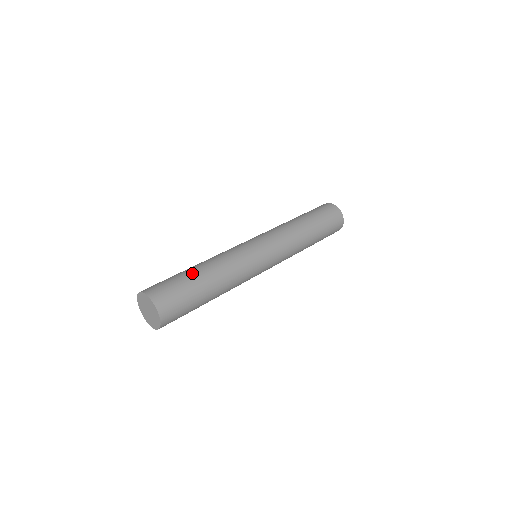
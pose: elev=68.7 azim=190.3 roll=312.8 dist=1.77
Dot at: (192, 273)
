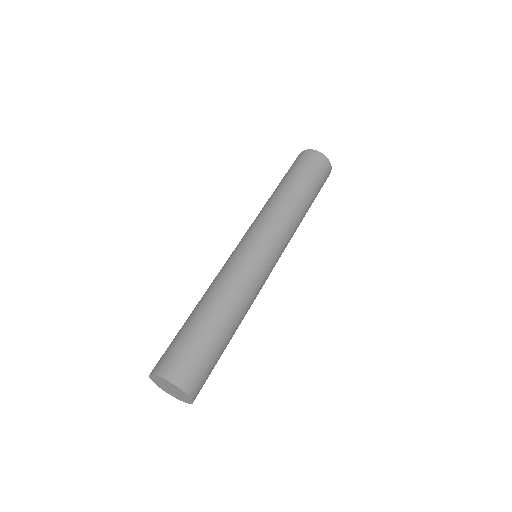
Dot at: (189, 319)
